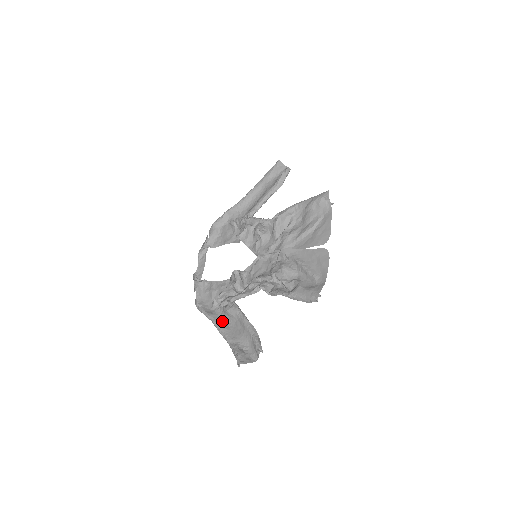
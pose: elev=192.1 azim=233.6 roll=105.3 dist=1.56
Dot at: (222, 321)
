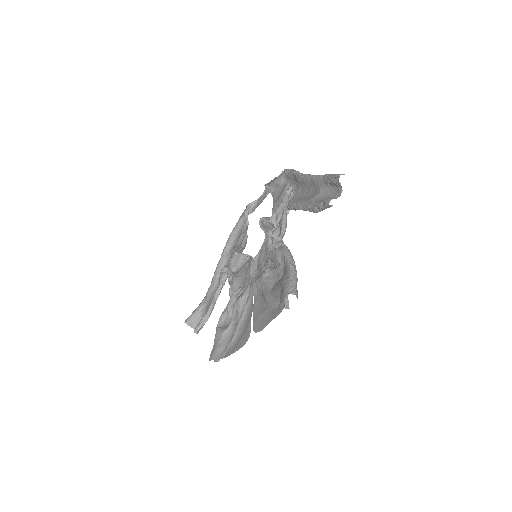
Dot at: occluded
